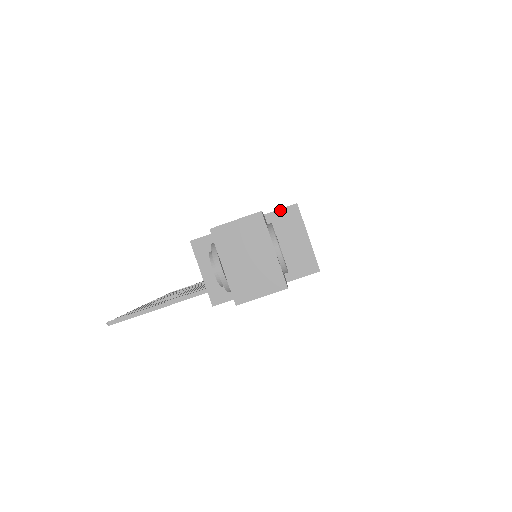
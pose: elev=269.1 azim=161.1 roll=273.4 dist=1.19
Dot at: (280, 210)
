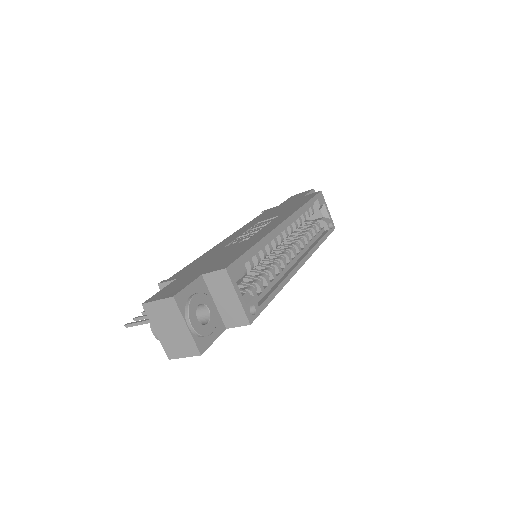
Dot at: (213, 272)
